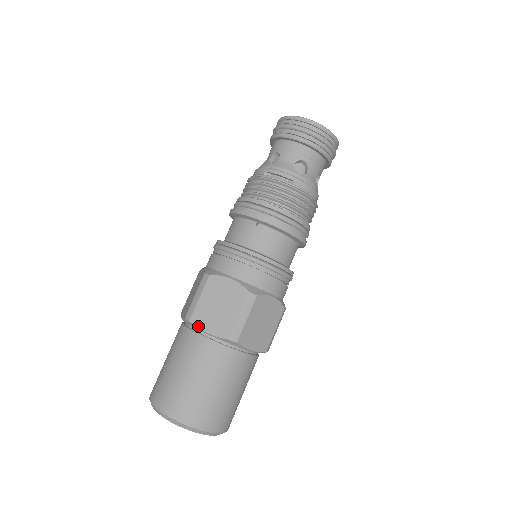
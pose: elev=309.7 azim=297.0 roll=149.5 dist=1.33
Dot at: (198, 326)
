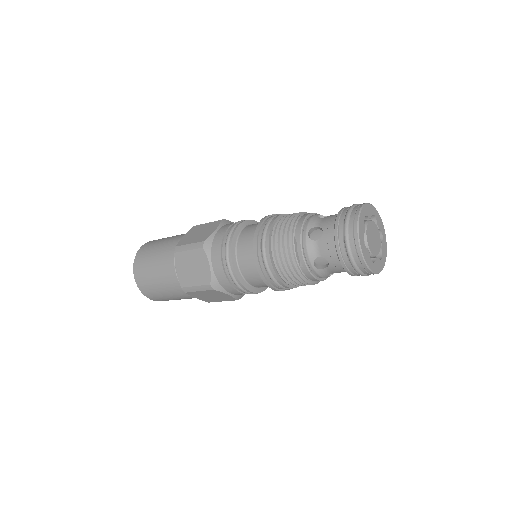
Dot at: (176, 261)
